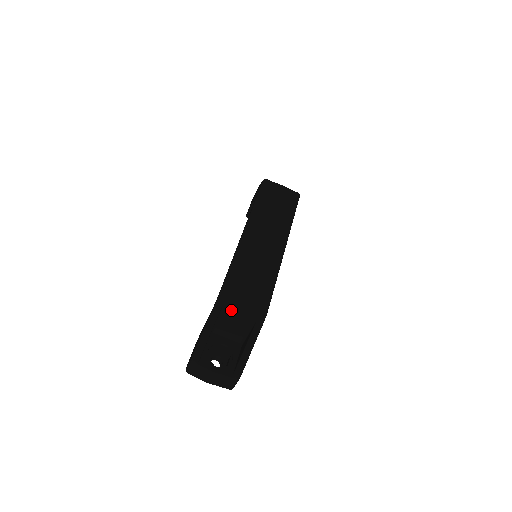
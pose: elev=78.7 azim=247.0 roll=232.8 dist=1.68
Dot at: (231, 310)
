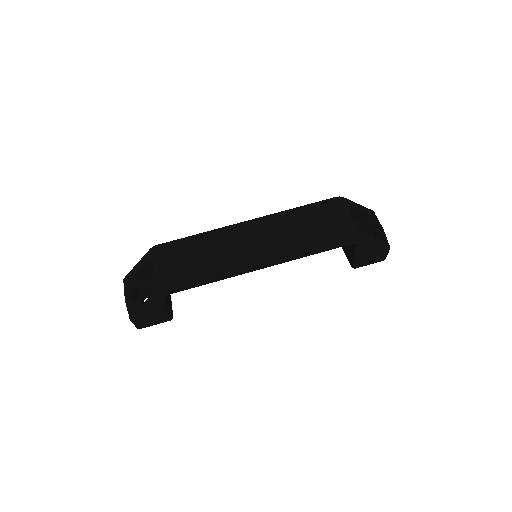
Dot at: occluded
